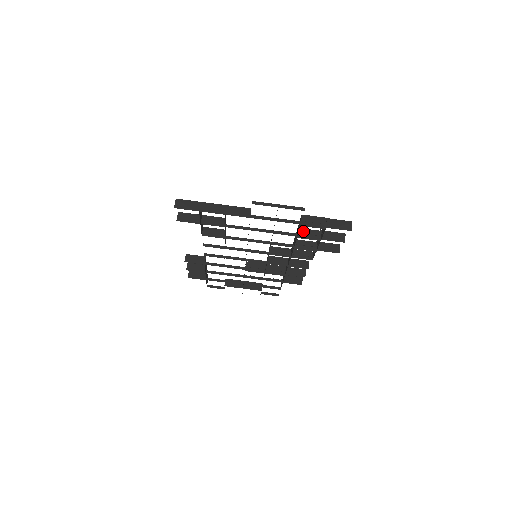
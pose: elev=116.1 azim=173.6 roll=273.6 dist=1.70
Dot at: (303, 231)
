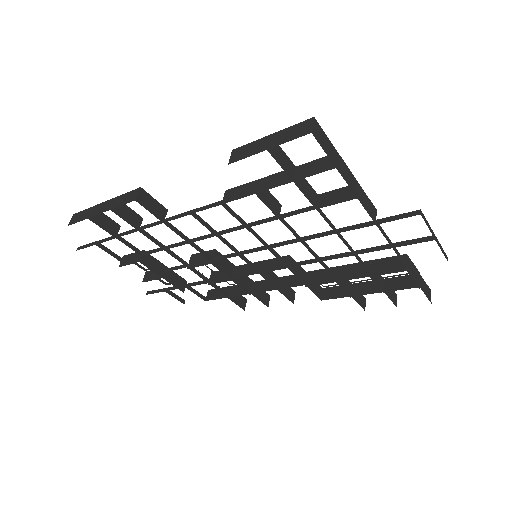
Dot at: occluded
